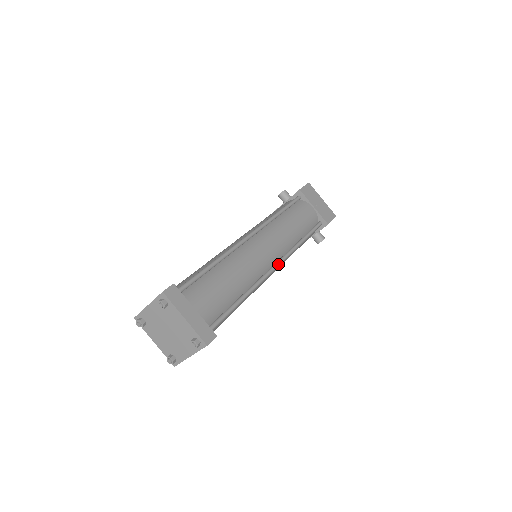
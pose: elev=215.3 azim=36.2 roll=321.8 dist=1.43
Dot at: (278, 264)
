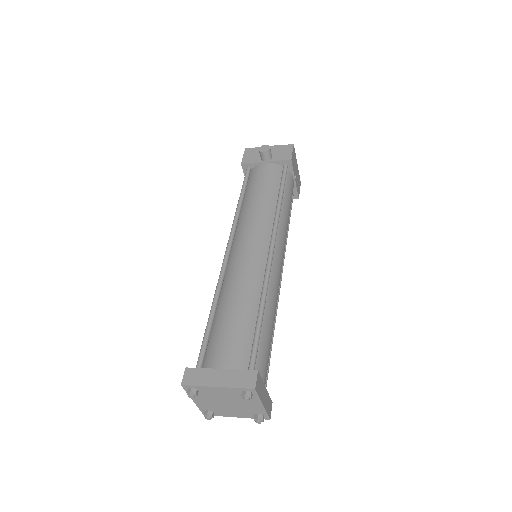
Dot at: occluded
